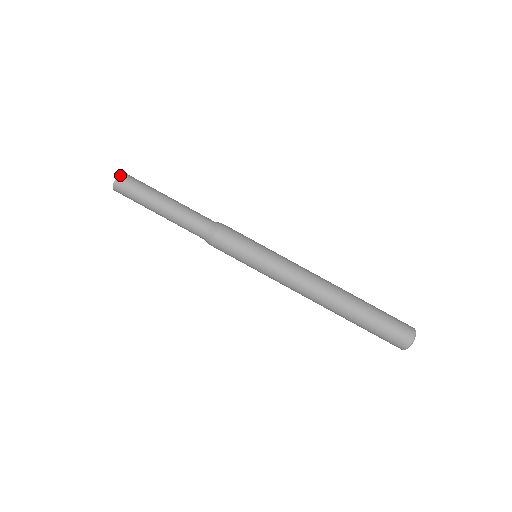
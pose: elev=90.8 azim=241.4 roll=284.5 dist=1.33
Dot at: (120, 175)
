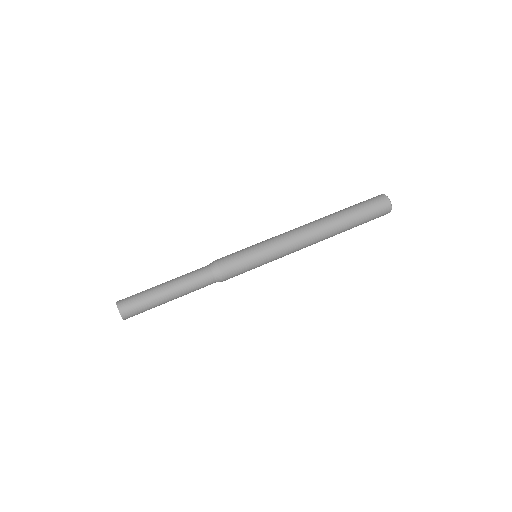
Dot at: occluded
